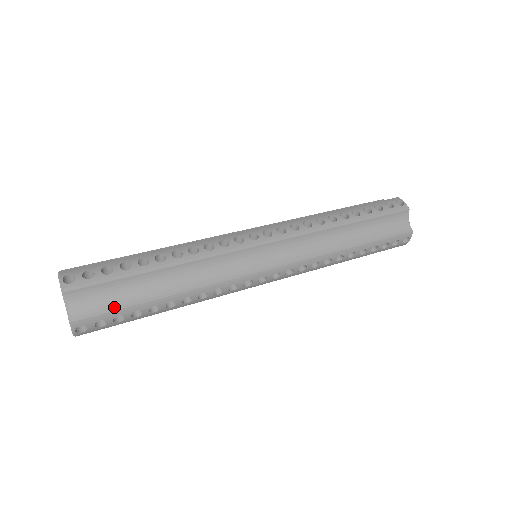
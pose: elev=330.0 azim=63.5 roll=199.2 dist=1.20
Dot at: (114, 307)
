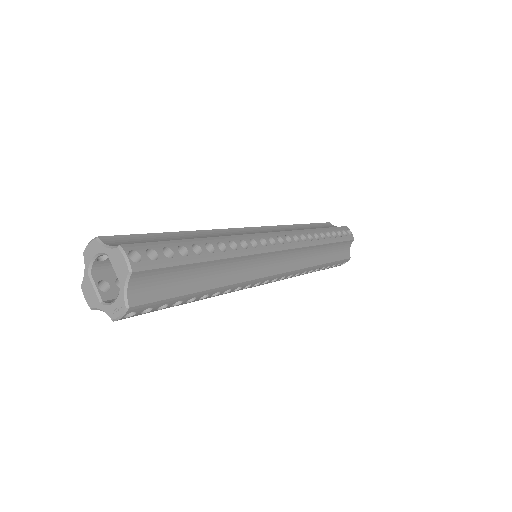
Dot at: (156, 242)
